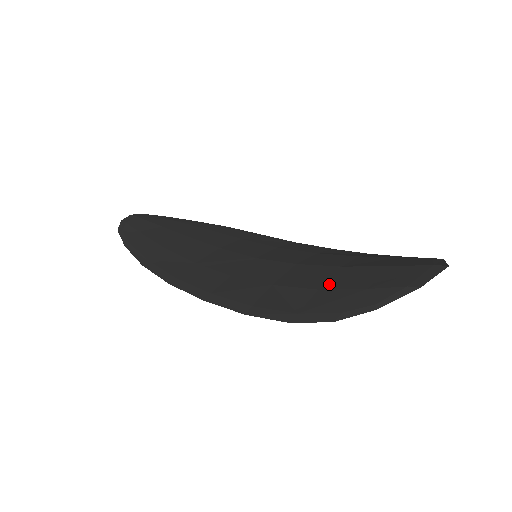
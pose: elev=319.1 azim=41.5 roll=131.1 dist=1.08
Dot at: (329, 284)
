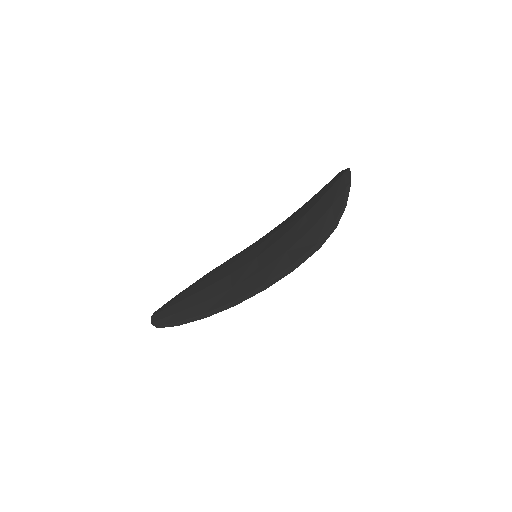
Dot at: (312, 223)
